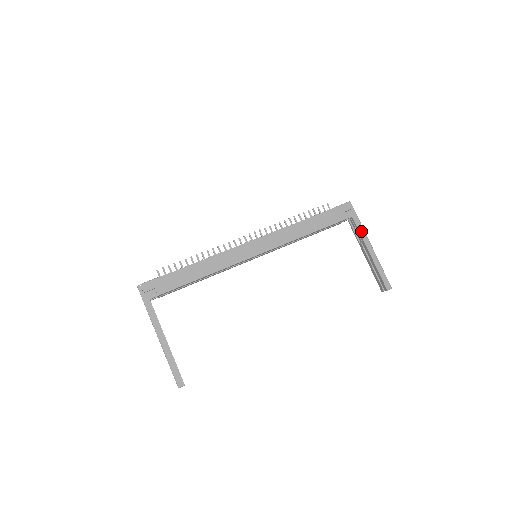
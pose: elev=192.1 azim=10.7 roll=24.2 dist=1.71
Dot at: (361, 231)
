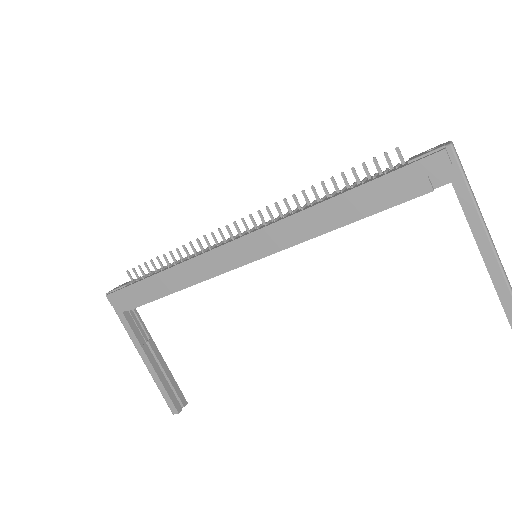
Dot at: (470, 215)
